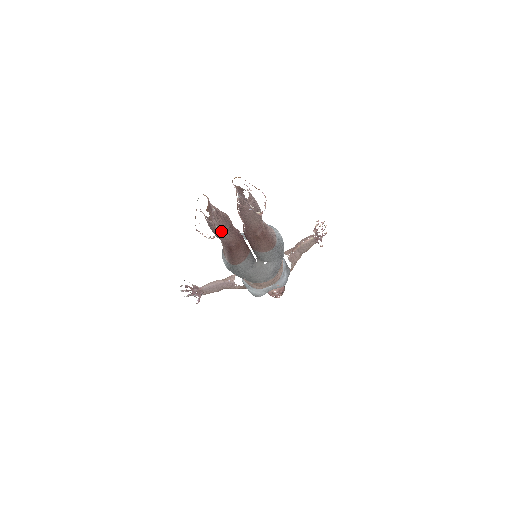
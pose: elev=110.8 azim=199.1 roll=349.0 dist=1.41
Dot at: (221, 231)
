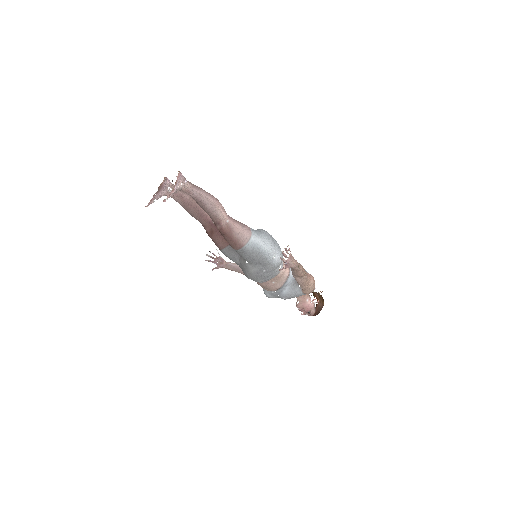
Dot at: (190, 212)
